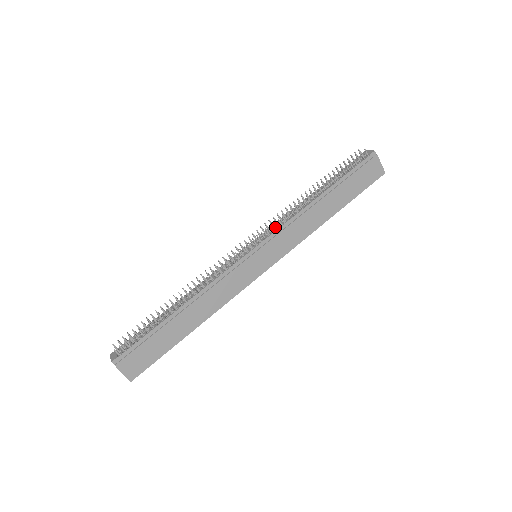
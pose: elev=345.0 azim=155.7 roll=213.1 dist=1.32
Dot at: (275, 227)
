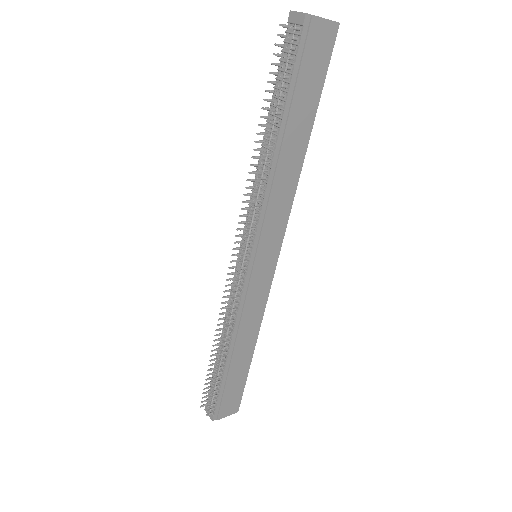
Dot at: (252, 219)
